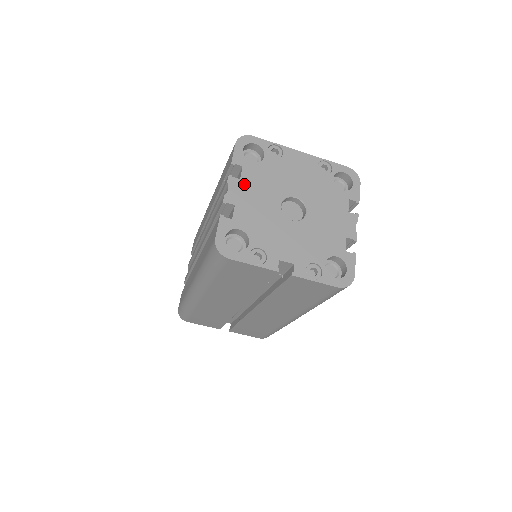
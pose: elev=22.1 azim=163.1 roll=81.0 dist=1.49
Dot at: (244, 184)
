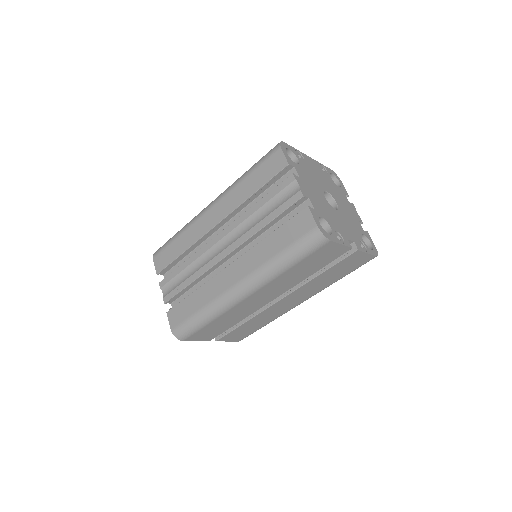
Dot at: (303, 181)
